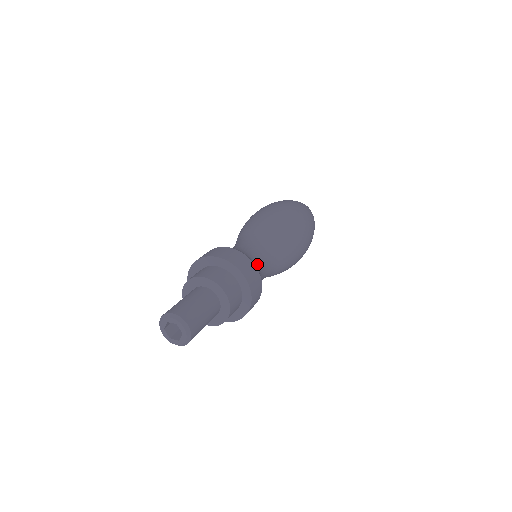
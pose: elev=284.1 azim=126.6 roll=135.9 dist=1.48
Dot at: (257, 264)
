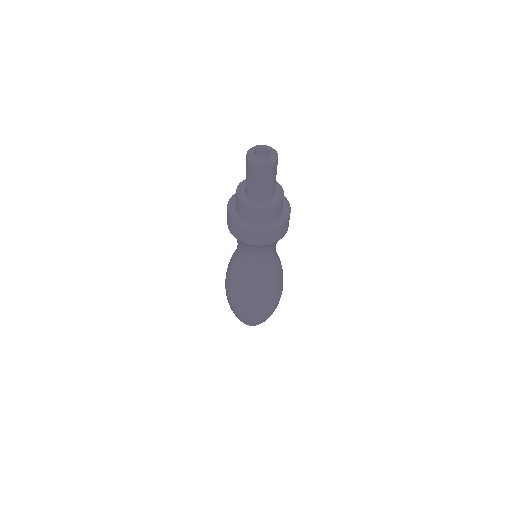
Dot at: occluded
